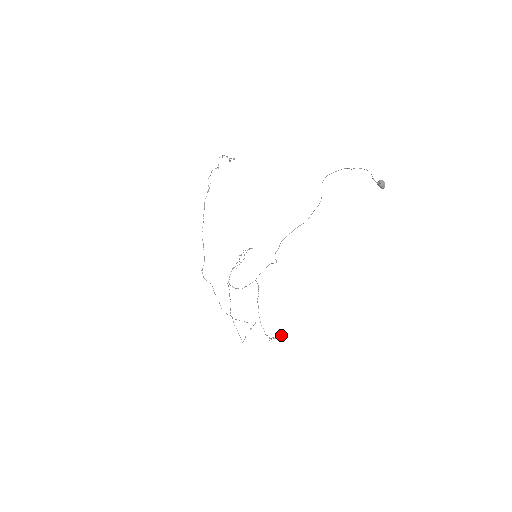
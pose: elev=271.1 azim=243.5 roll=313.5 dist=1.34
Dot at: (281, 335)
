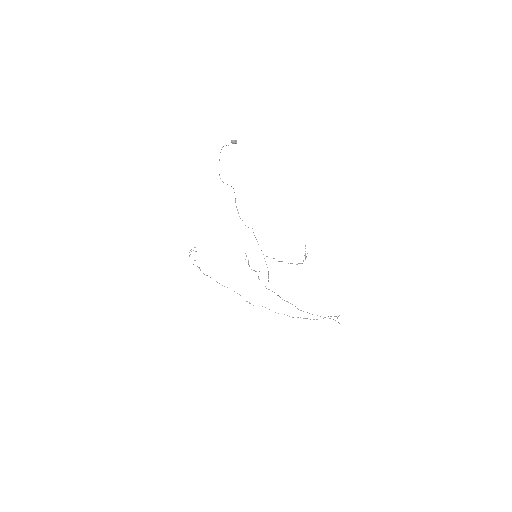
Dot at: occluded
